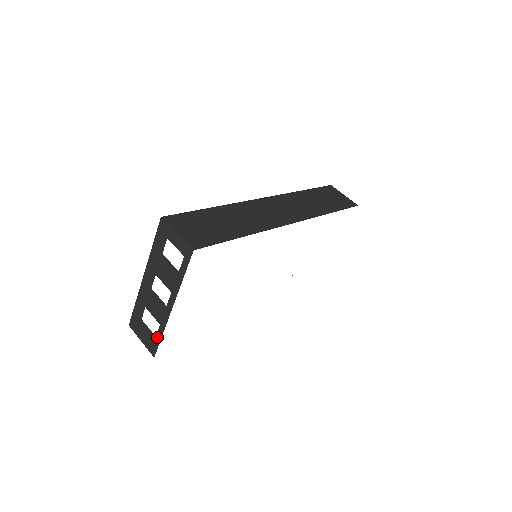
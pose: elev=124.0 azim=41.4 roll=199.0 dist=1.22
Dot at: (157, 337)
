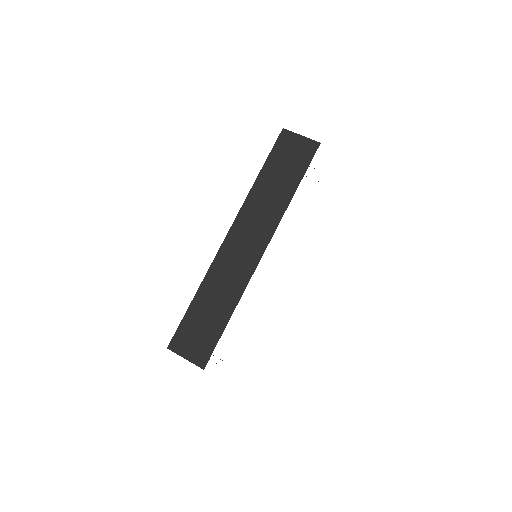
Dot at: occluded
